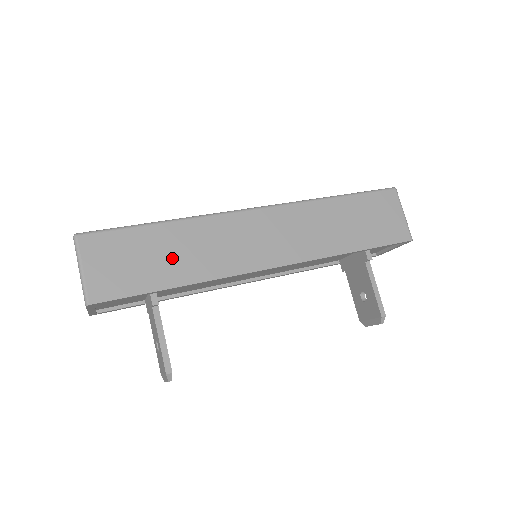
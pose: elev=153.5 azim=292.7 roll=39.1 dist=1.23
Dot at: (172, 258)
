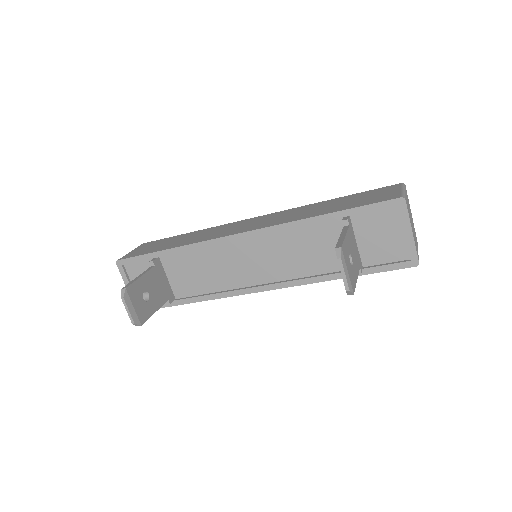
Dot at: (179, 241)
